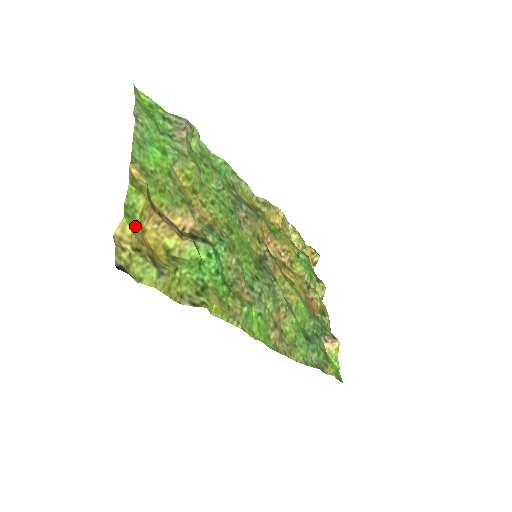
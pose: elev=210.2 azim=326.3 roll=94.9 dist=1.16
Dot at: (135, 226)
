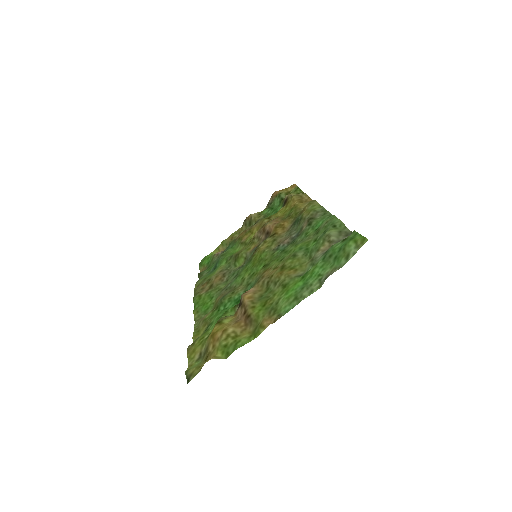
Dot at: (223, 346)
